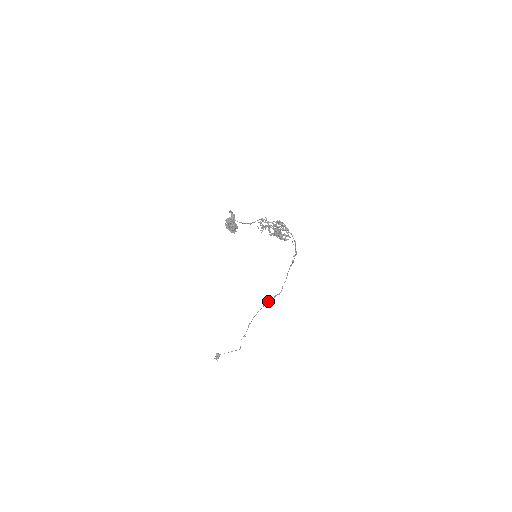
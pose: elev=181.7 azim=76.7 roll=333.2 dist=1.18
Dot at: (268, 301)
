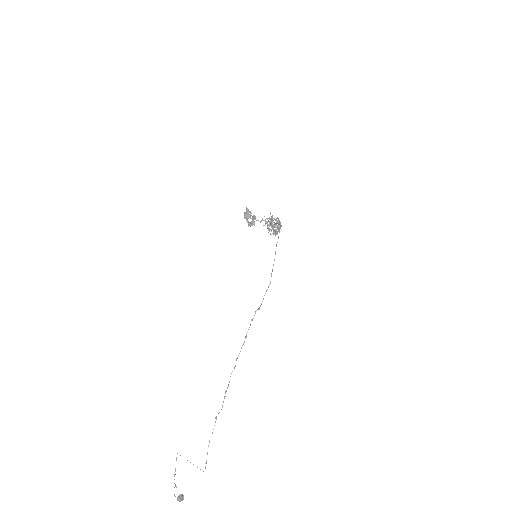
Dot at: occluded
